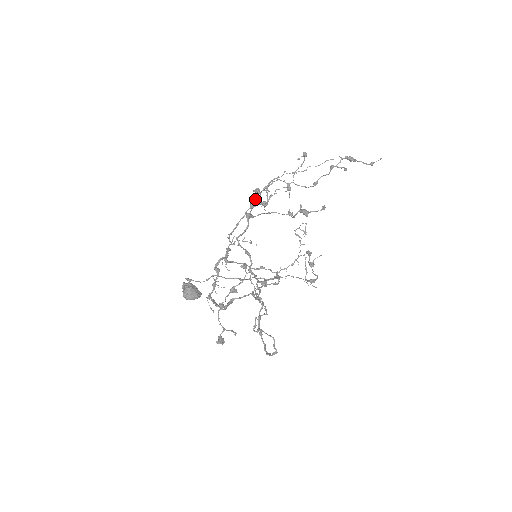
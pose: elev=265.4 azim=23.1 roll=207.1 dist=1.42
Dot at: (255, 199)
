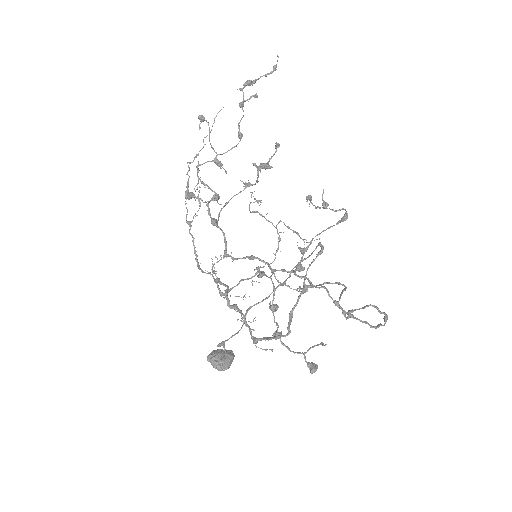
Dot at: occluded
